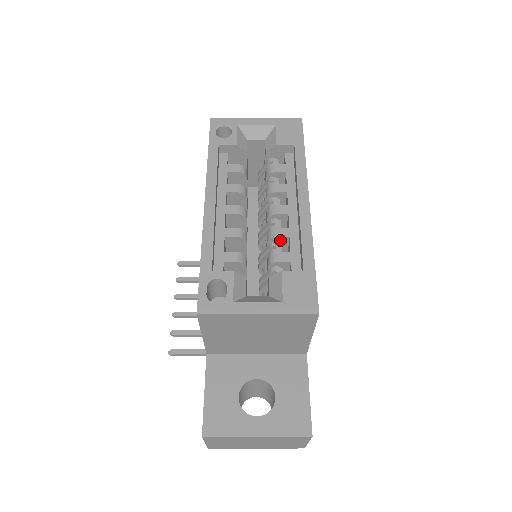
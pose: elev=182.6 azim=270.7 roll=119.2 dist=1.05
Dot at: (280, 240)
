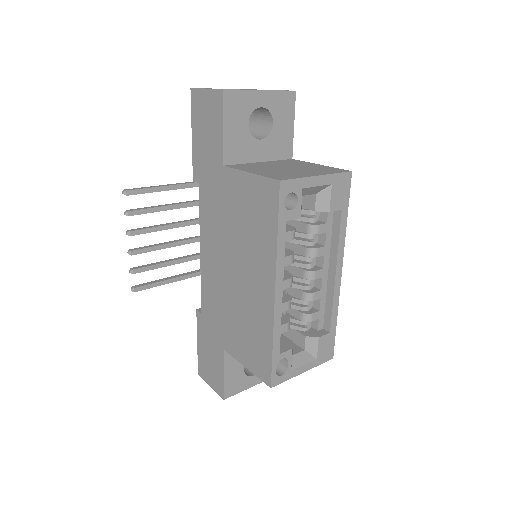
Dot at: (312, 298)
